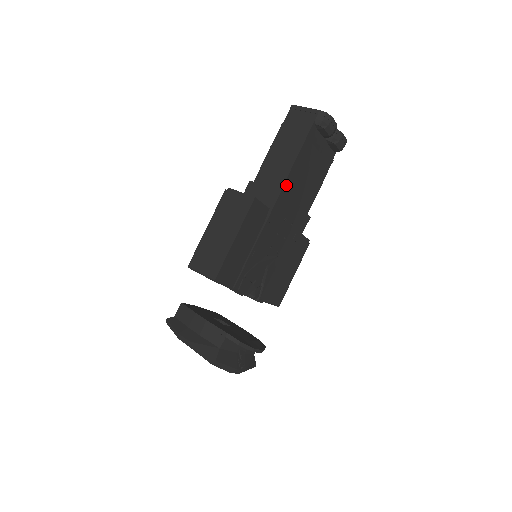
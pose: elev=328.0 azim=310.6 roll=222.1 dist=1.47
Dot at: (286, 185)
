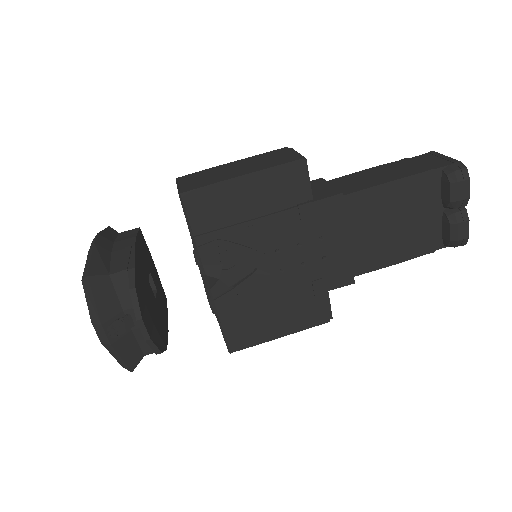
Dot at: (354, 199)
